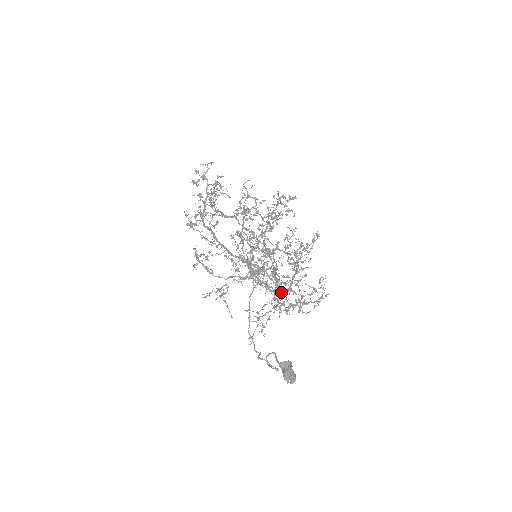
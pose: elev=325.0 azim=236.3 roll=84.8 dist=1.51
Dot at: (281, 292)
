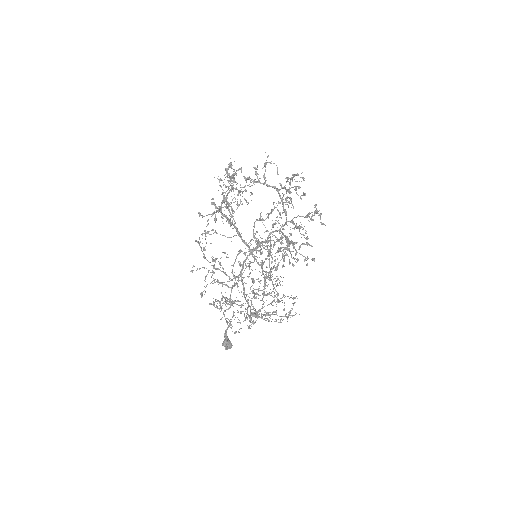
Dot at: occluded
